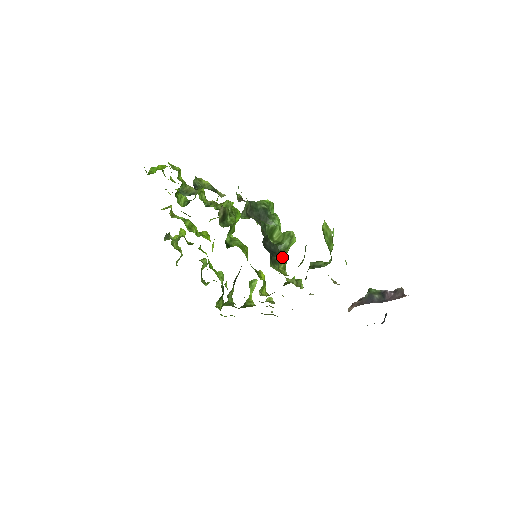
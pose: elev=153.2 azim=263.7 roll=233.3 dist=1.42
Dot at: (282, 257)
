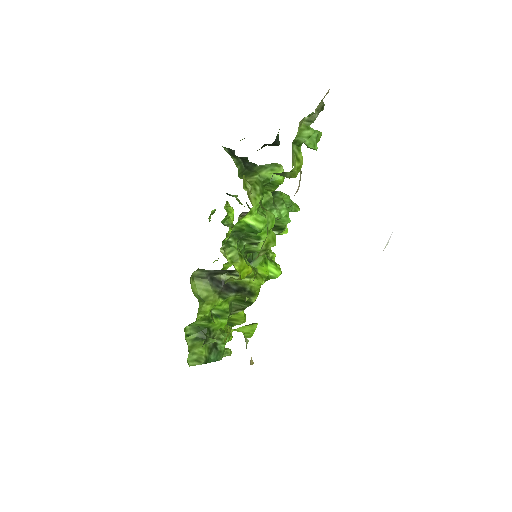
Dot at: (253, 173)
